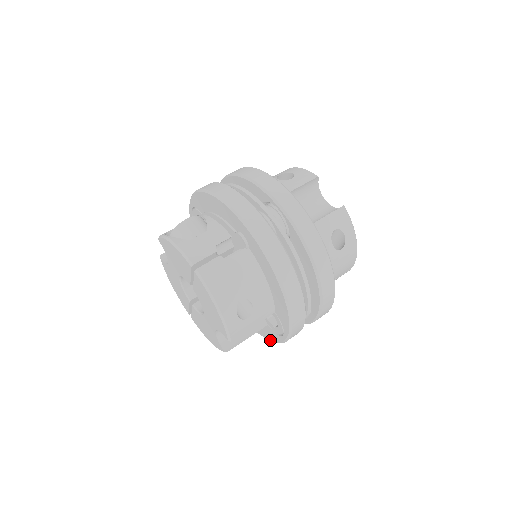
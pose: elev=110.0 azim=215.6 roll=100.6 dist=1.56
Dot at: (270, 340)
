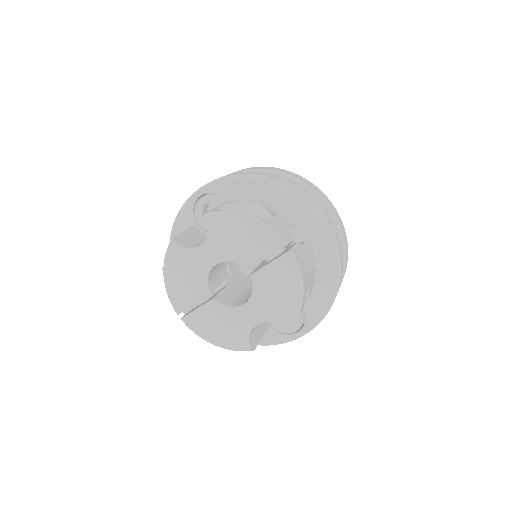
Dot at: (259, 344)
